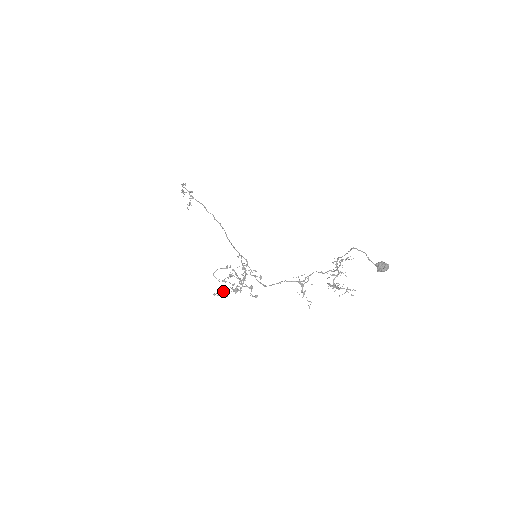
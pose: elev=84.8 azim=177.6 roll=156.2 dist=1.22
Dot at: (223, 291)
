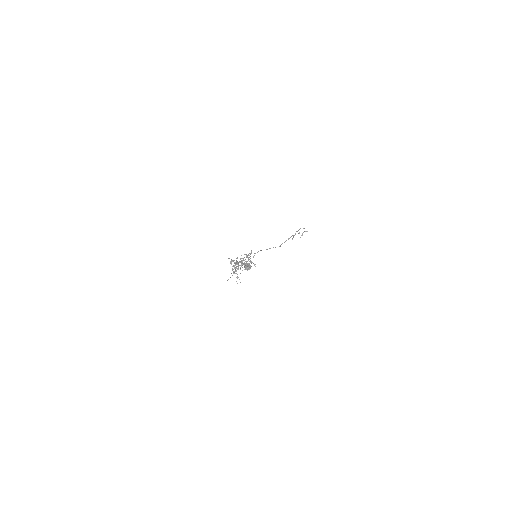
Dot at: occluded
